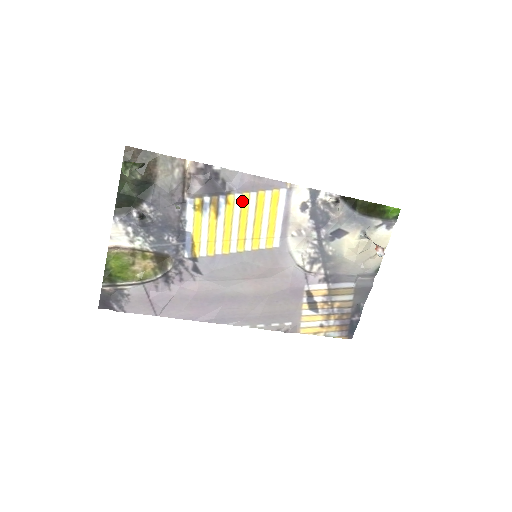
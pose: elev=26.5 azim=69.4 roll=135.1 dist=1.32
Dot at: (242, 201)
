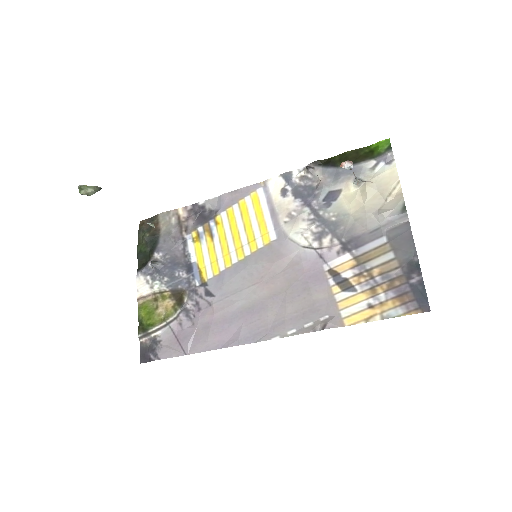
Dot at: (228, 216)
